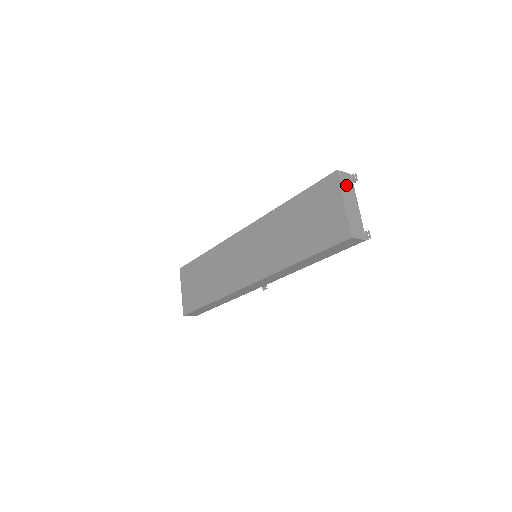
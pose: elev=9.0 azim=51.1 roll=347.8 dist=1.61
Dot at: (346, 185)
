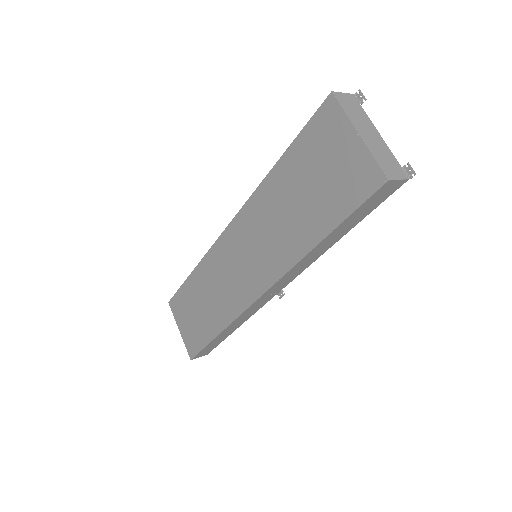
Dot at: (352, 109)
